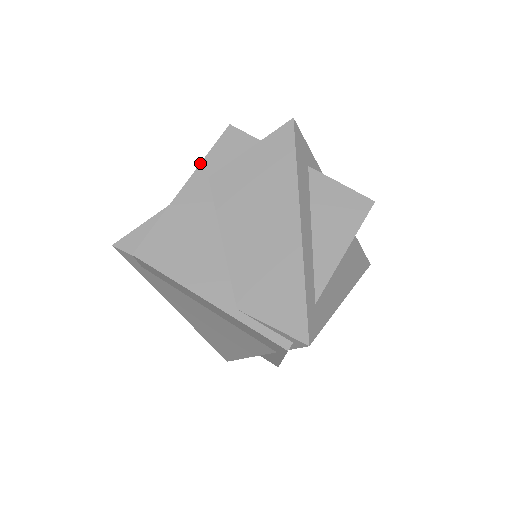
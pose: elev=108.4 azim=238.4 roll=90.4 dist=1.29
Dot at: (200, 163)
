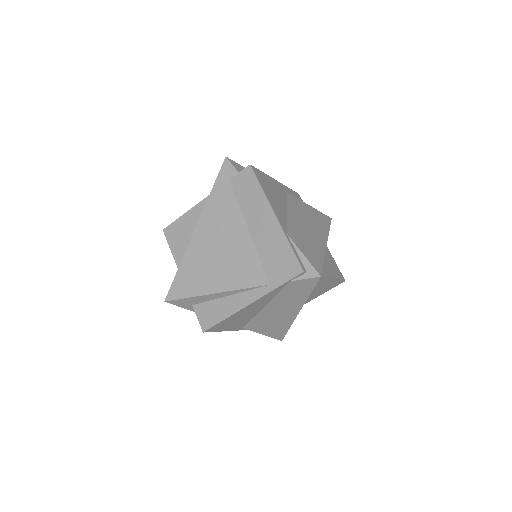
Dot at: occluded
